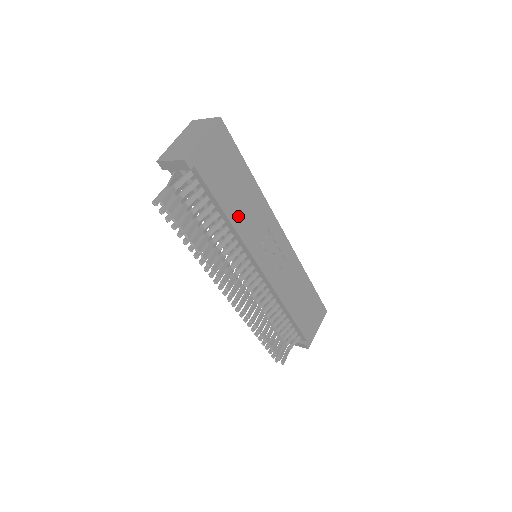
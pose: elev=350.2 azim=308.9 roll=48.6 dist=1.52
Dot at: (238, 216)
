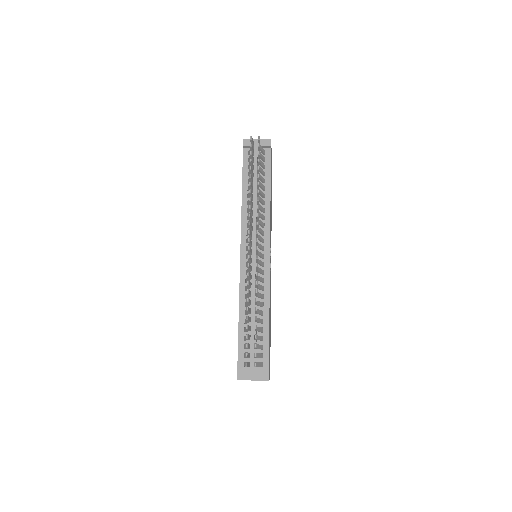
Dot at: occluded
